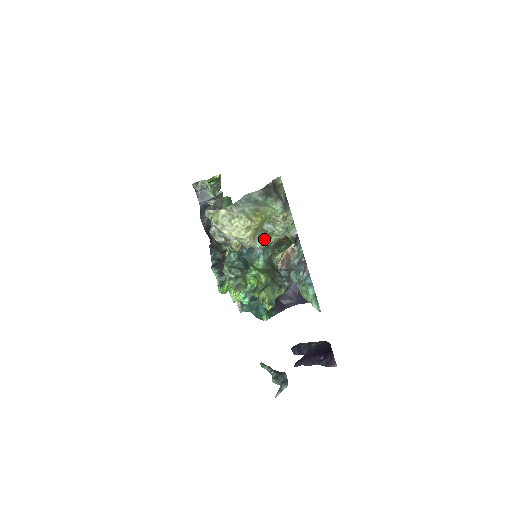
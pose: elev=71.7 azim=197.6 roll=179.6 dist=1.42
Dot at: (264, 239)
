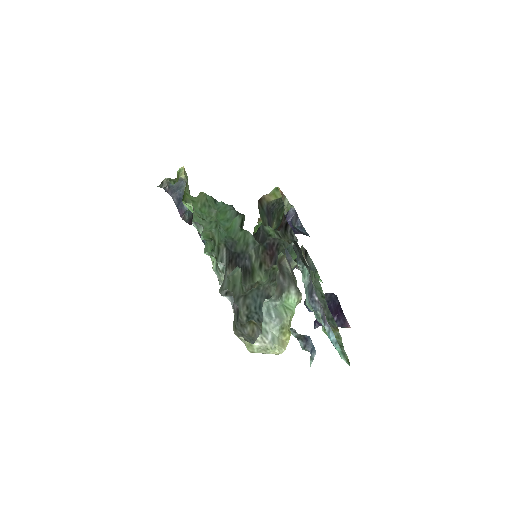
Dot at: occluded
